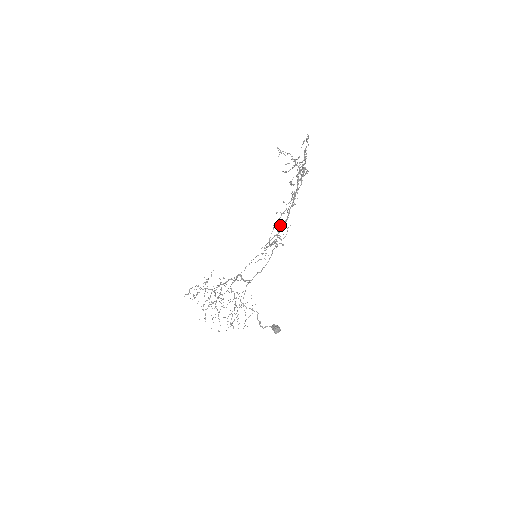
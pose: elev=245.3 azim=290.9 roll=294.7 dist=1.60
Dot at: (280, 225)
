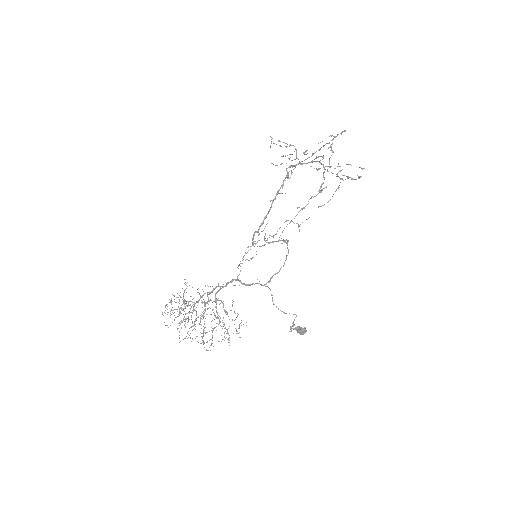
Dot at: occluded
